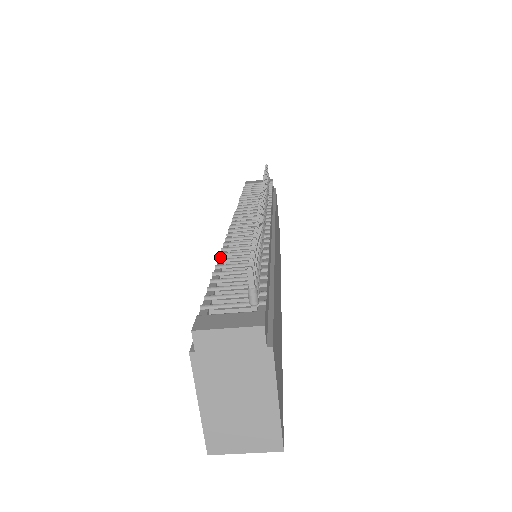
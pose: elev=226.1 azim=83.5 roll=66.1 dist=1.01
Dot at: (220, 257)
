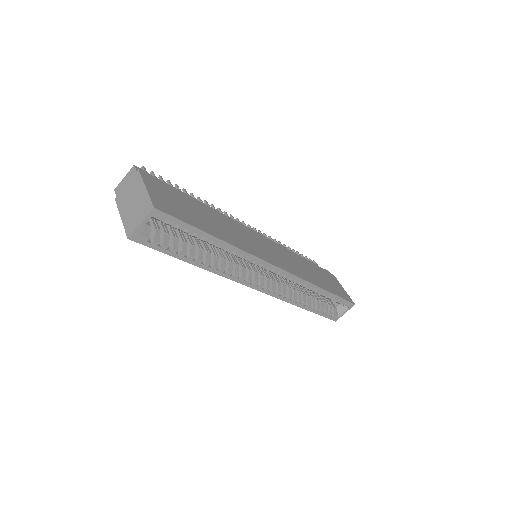
Dot at: occluded
